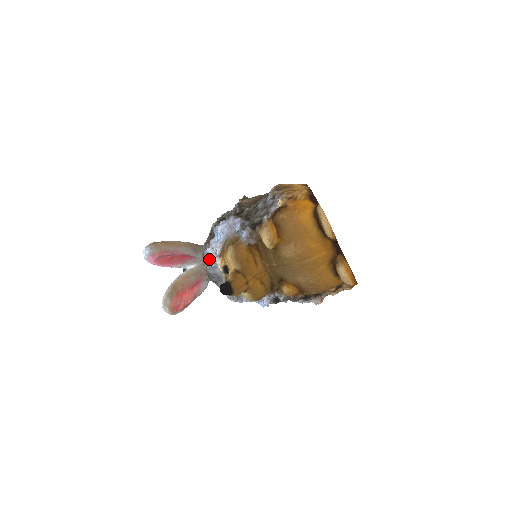
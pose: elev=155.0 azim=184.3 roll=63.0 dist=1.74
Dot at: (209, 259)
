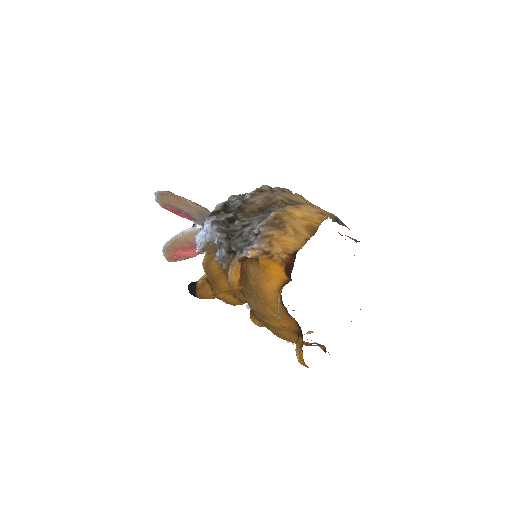
Dot at: occluded
